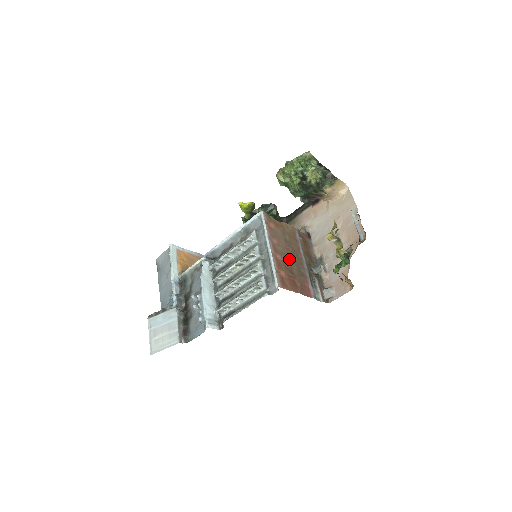
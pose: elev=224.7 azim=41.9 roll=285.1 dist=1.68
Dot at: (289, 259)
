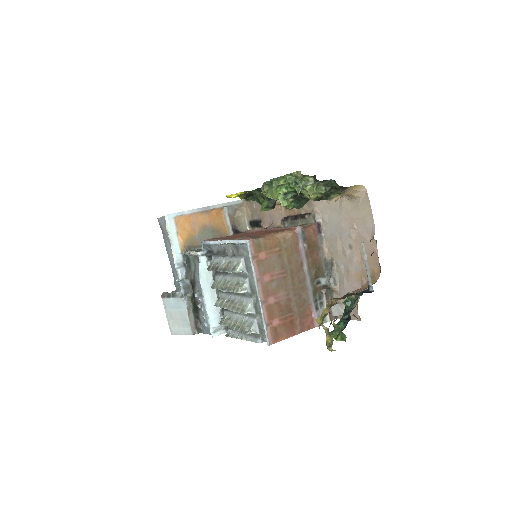
Dot at: (286, 292)
